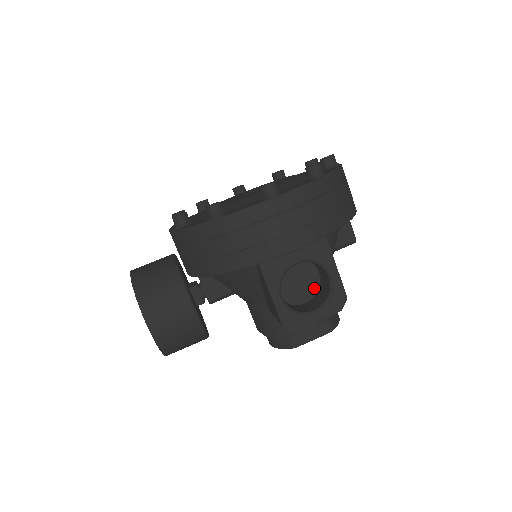
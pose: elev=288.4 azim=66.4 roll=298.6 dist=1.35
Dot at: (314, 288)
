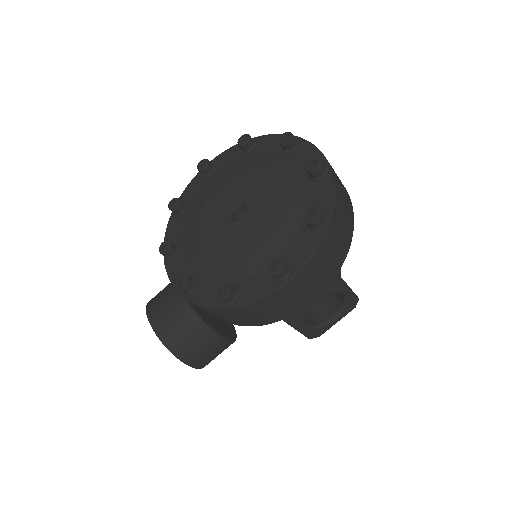
Dot at: occluded
